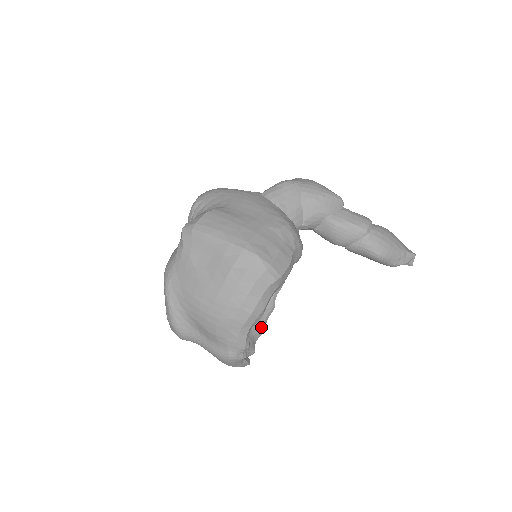
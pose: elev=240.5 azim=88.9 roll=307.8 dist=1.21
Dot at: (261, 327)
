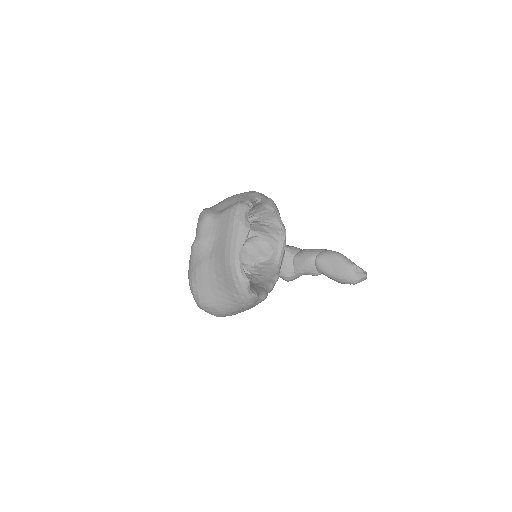
Dot at: (255, 291)
